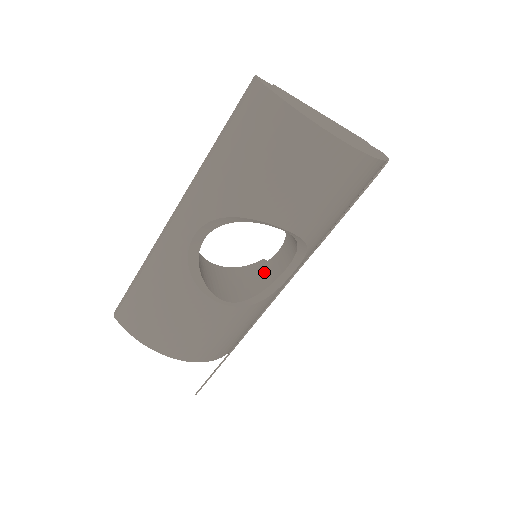
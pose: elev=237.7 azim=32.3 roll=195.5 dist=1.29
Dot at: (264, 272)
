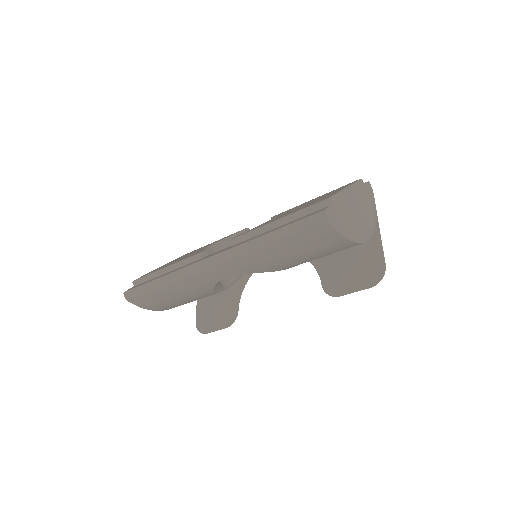
Dot at: occluded
